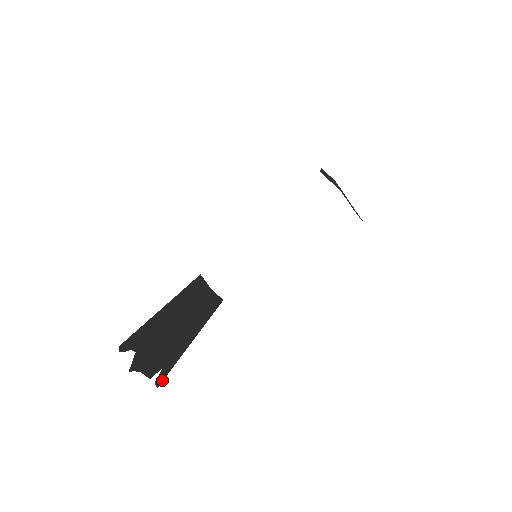
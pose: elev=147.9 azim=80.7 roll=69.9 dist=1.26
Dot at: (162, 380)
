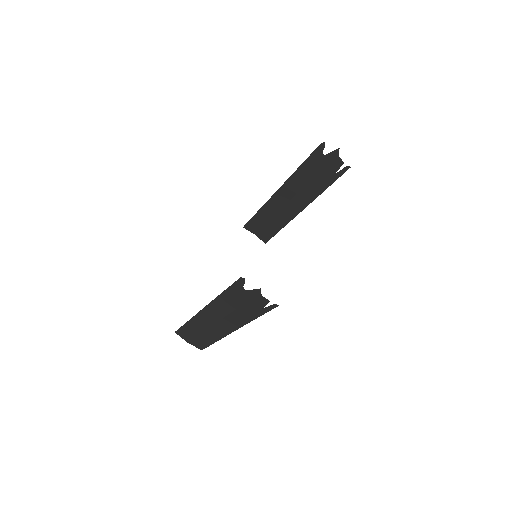
Dot at: (273, 308)
